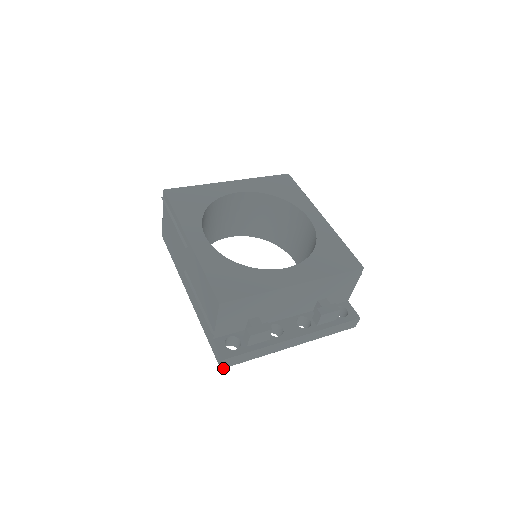
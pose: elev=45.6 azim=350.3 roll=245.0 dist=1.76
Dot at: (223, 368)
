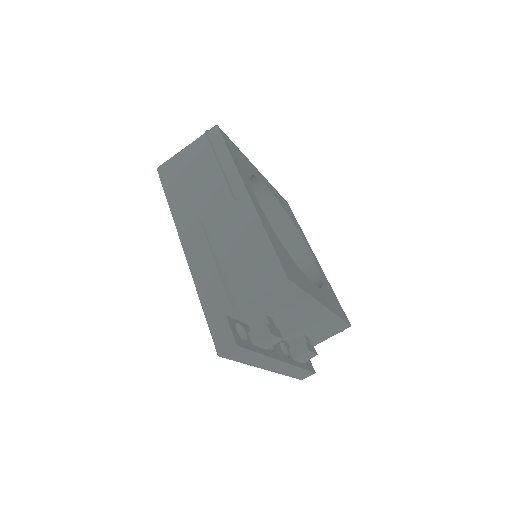
Dot at: (220, 356)
